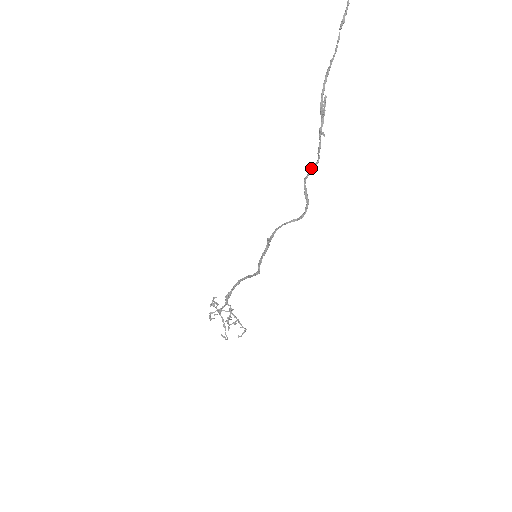
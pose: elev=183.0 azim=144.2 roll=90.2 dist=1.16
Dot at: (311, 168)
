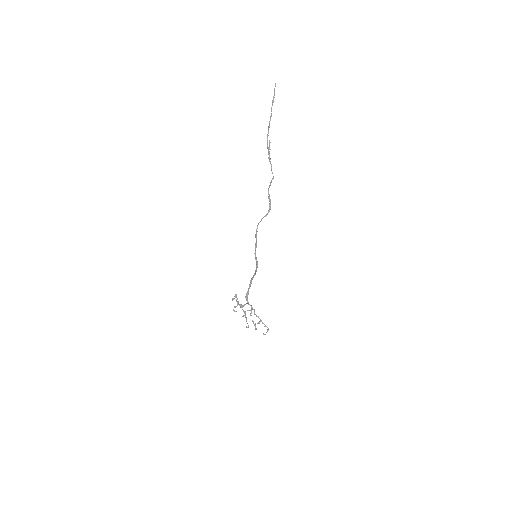
Dot at: (270, 182)
